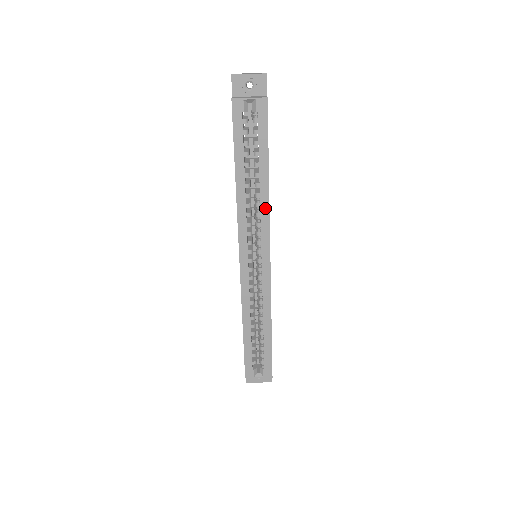
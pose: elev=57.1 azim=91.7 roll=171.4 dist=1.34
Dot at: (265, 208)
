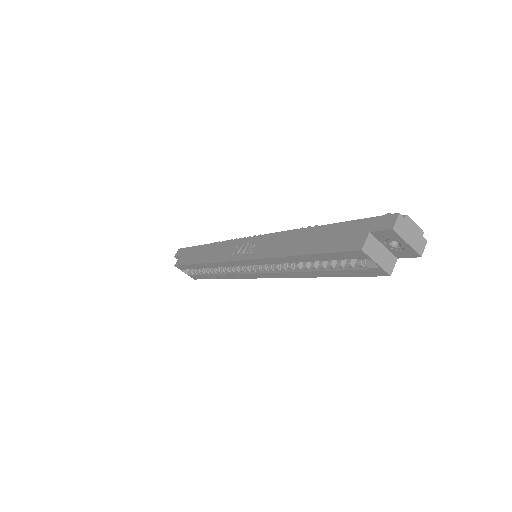
Dot at: (294, 275)
